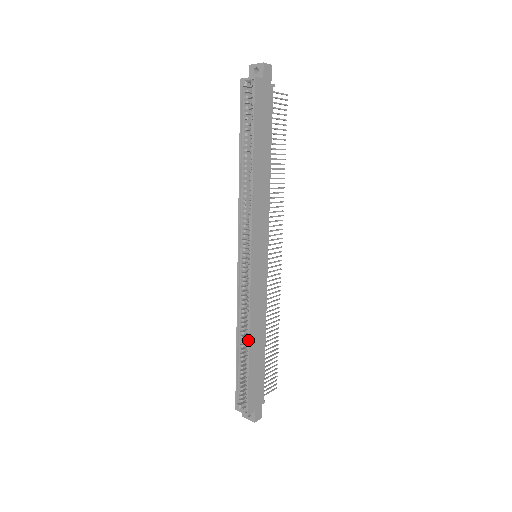
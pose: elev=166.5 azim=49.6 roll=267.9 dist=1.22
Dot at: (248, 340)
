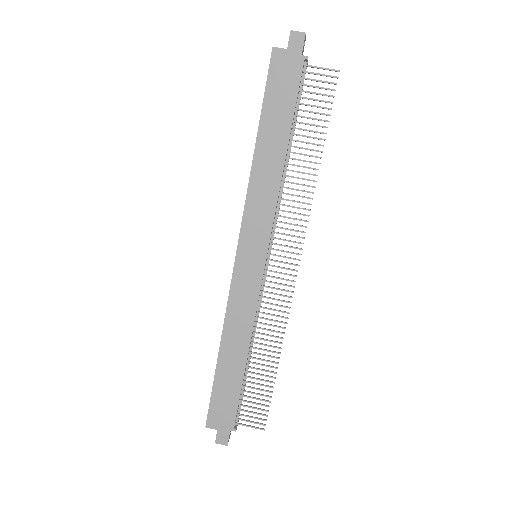
Dot at: (220, 343)
